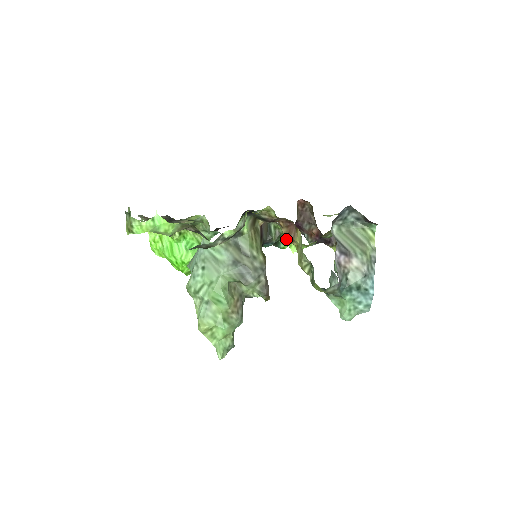
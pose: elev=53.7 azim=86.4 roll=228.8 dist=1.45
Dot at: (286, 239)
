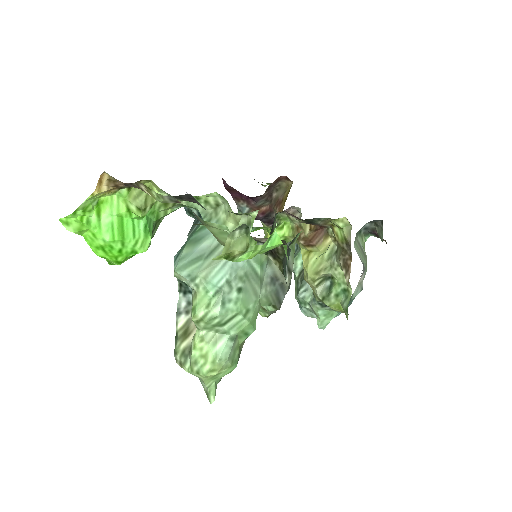
Dot at: (302, 241)
